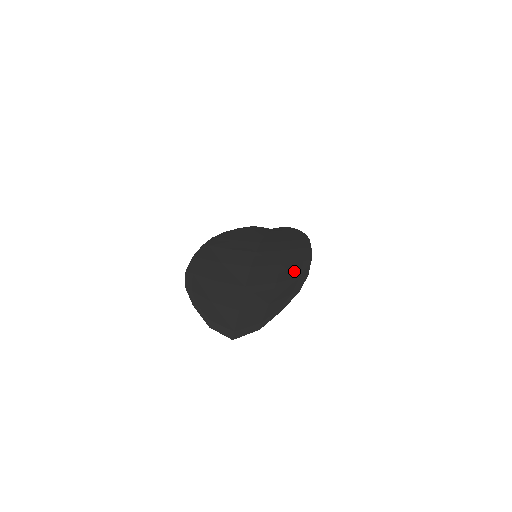
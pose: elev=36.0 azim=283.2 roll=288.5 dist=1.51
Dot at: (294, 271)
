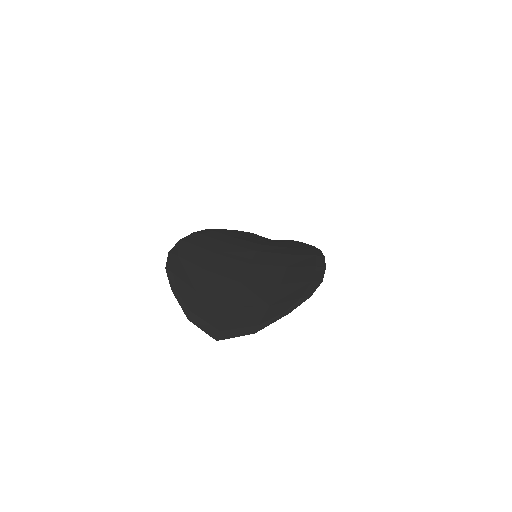
Dot at: (304, 275)
